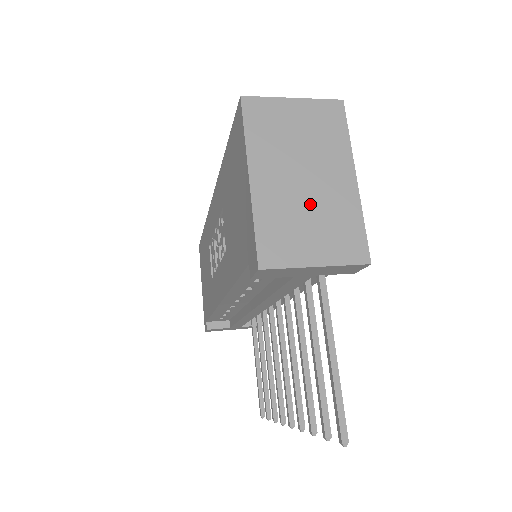
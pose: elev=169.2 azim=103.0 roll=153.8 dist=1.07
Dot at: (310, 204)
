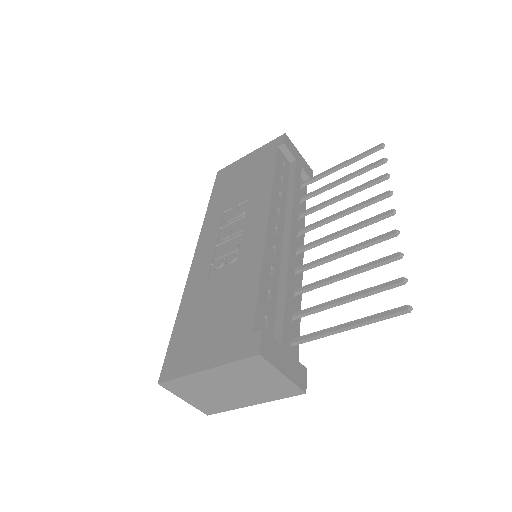
Dot at: occluded
